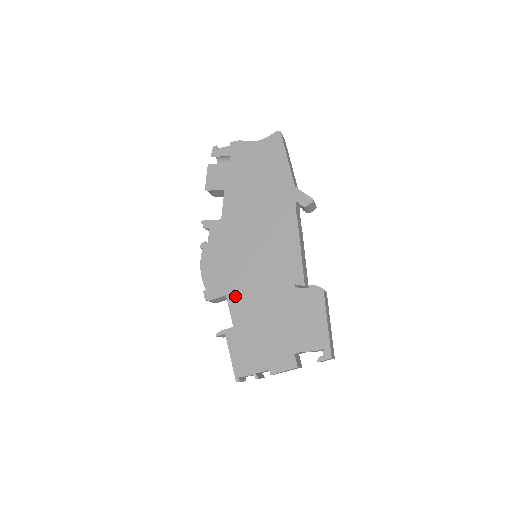
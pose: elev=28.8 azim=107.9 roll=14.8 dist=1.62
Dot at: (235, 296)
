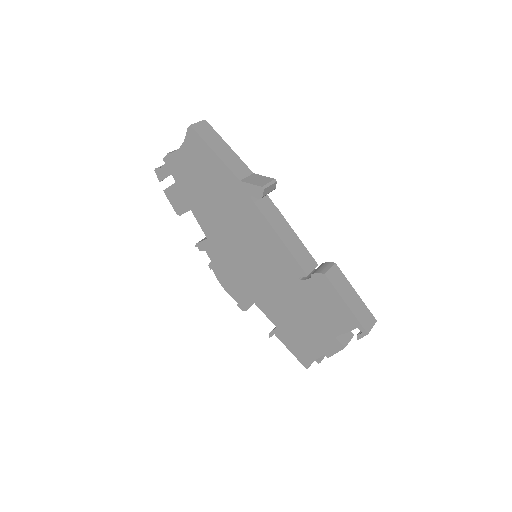
Dot at: (261, 302)
